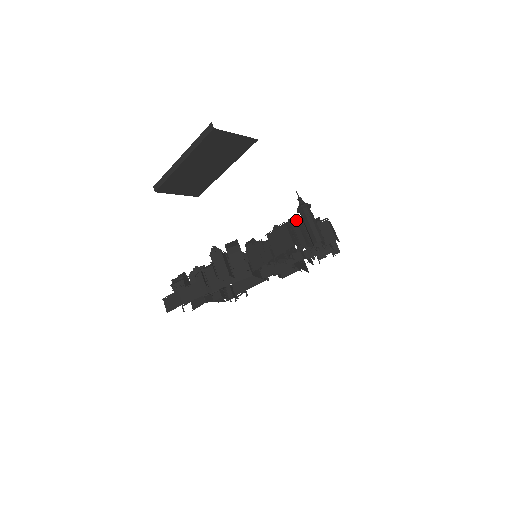
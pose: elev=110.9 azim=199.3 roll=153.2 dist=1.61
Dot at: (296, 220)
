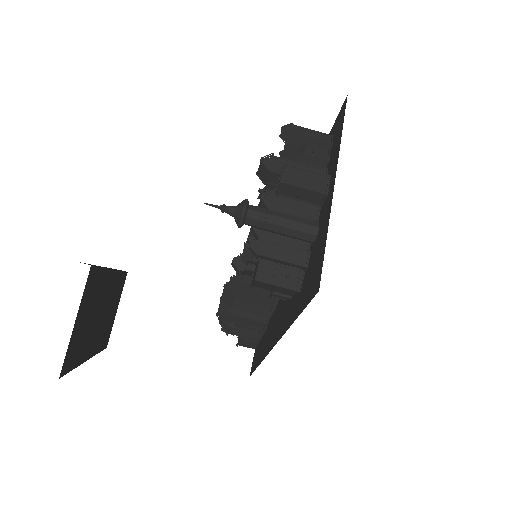
Dot at: (261, 256)
